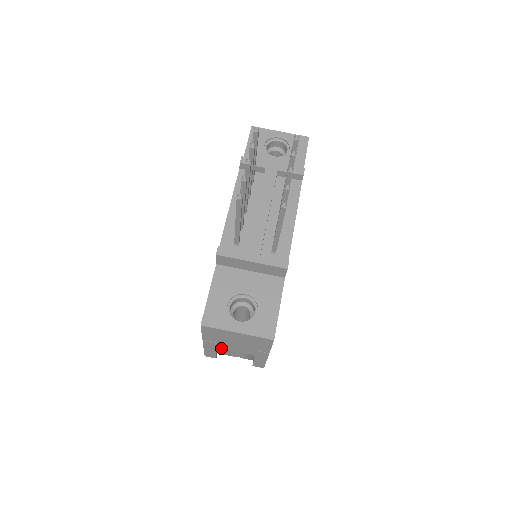
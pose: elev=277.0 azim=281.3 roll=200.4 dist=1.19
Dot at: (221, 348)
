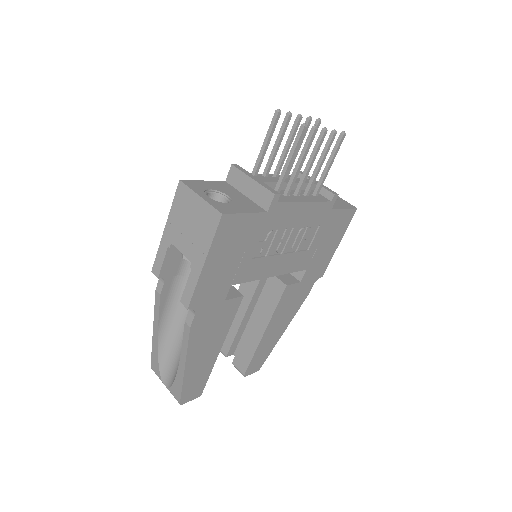
Dot at: (173, 244)
